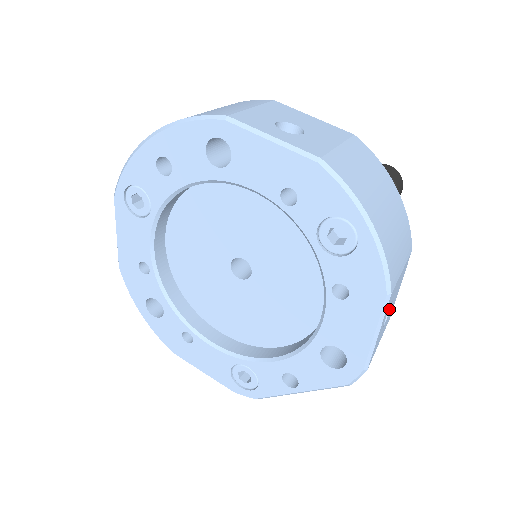
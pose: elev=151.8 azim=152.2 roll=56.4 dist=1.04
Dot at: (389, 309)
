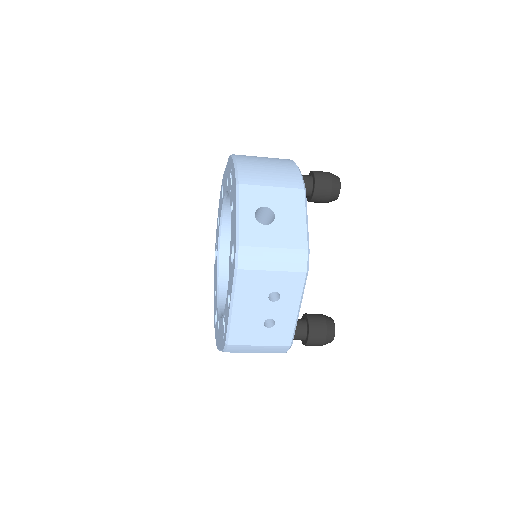
Dot at: (274, 219)
